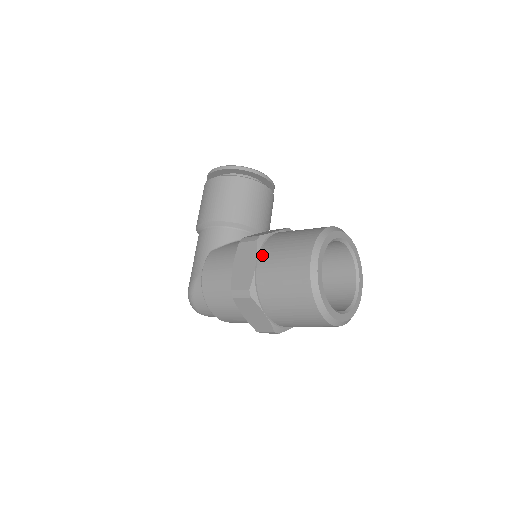
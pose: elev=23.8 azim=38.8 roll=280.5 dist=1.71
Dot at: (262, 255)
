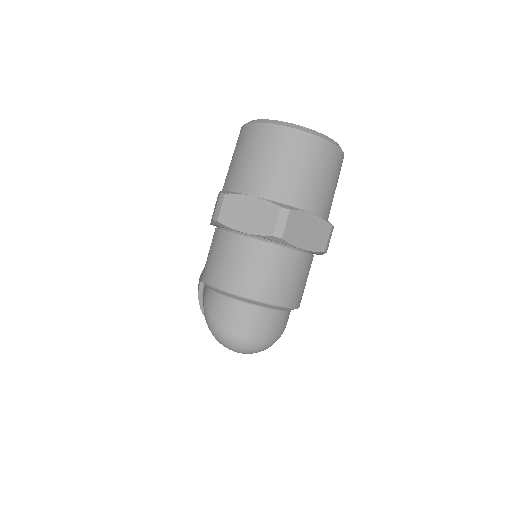
Dot at: occluded
